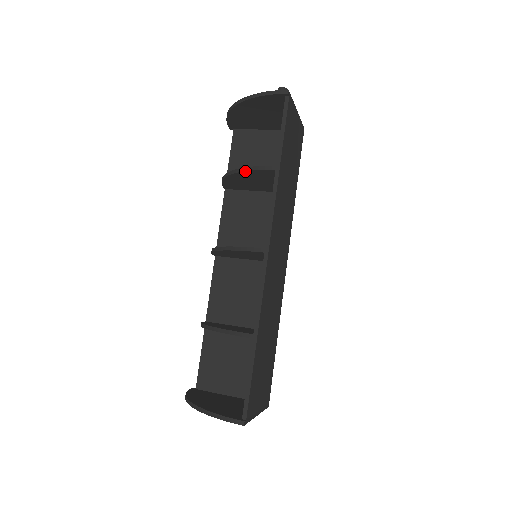
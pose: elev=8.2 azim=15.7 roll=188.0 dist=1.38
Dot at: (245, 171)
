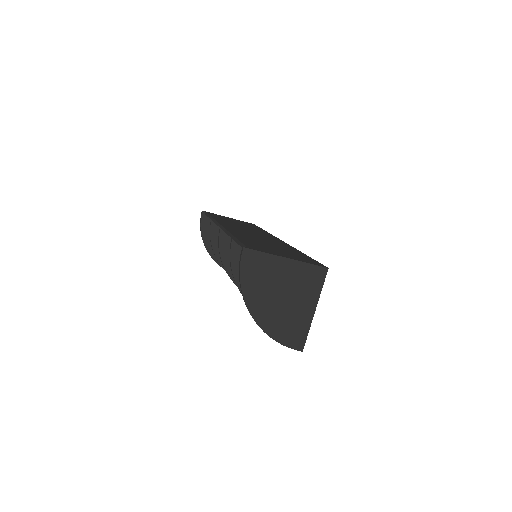
Dot at: (211, 244)
